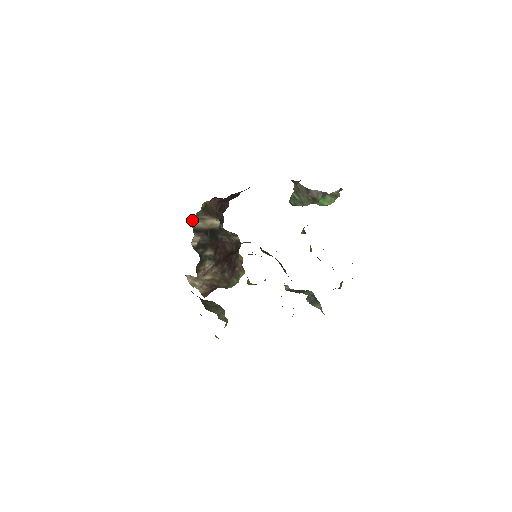
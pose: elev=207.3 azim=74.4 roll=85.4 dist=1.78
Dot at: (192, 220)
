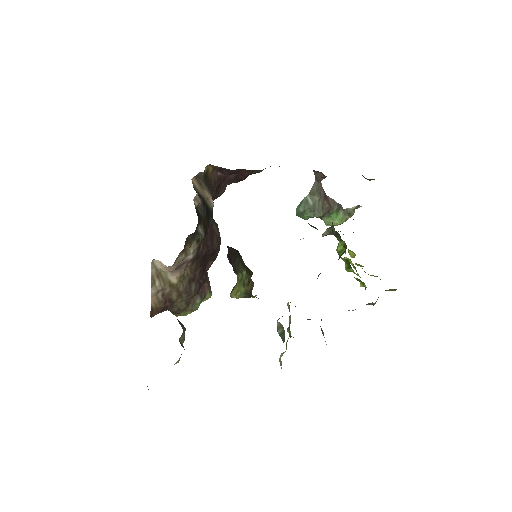
Dot at: (193, 177)
